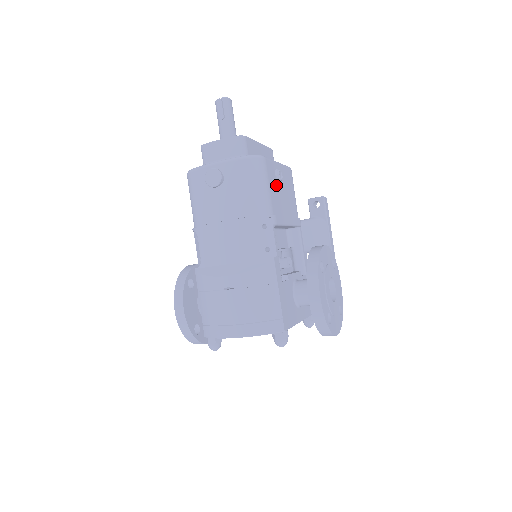
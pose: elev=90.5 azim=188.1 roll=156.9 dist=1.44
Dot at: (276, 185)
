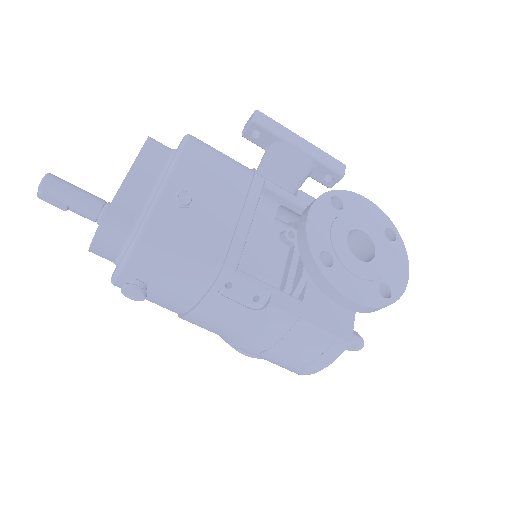
Dot at: (192, 215)
